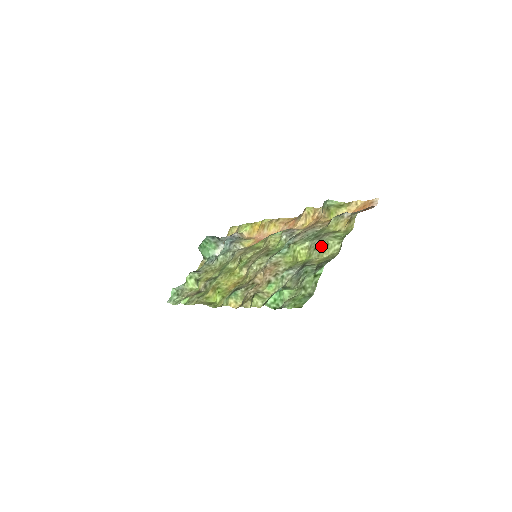
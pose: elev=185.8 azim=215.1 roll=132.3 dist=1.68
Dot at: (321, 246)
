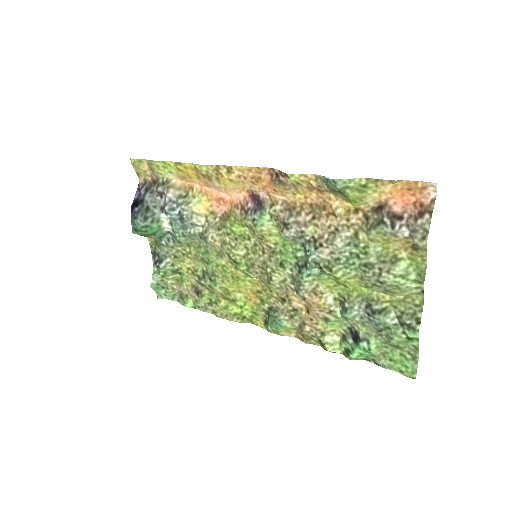
Dot at: (387, 288)
